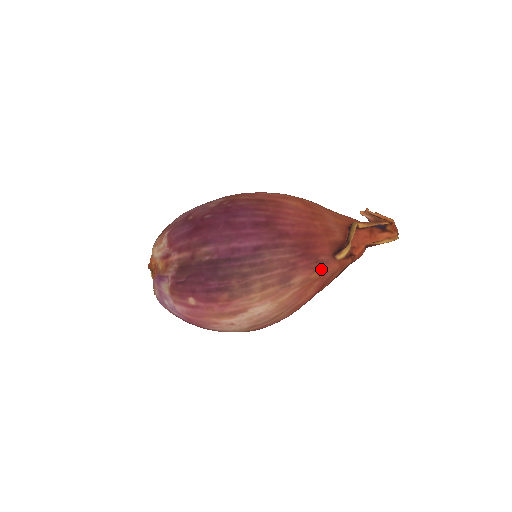
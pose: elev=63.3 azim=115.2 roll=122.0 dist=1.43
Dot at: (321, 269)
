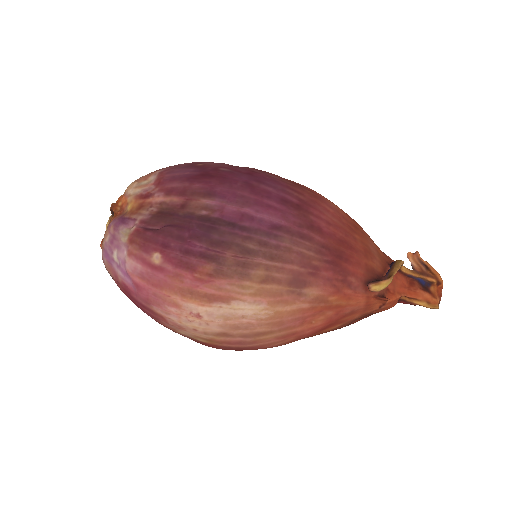
Dot at: (344, 295)
